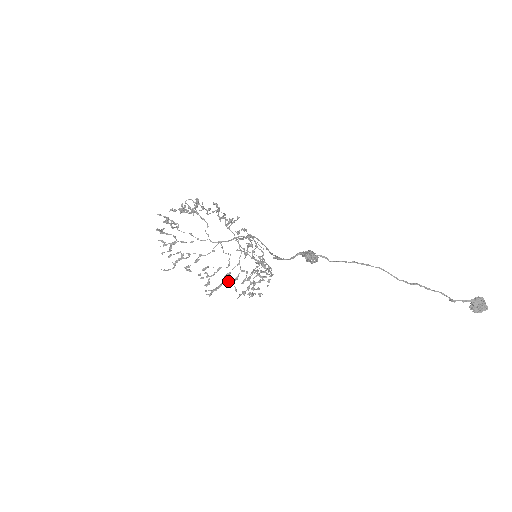
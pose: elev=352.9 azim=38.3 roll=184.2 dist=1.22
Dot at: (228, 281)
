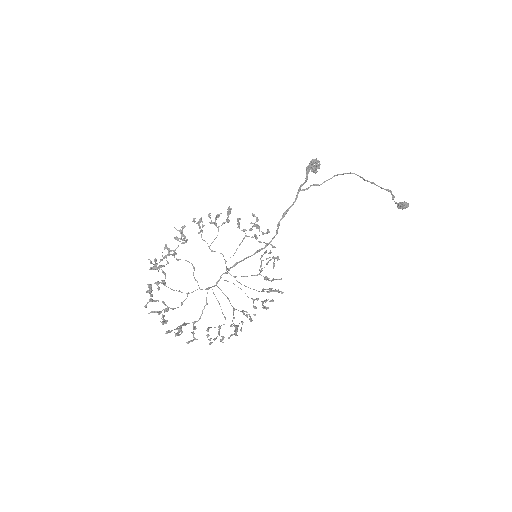
Dot at: (238, 326)
